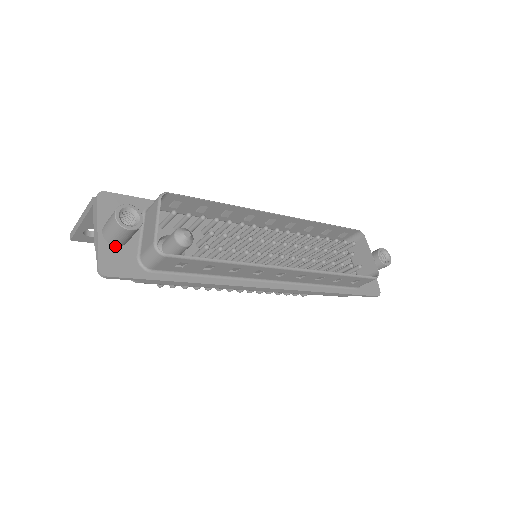
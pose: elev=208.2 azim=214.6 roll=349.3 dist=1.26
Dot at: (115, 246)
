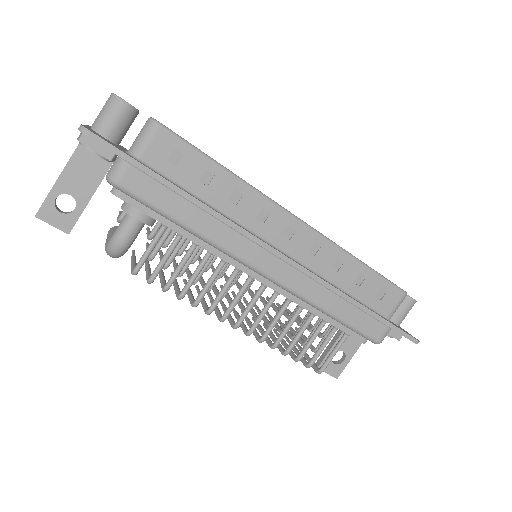
Dot at: (102, 136)
